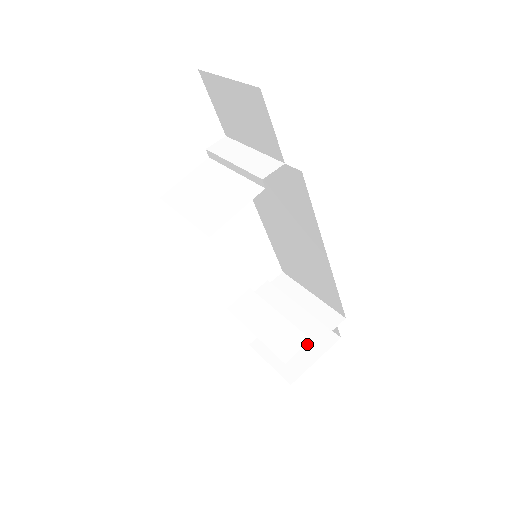
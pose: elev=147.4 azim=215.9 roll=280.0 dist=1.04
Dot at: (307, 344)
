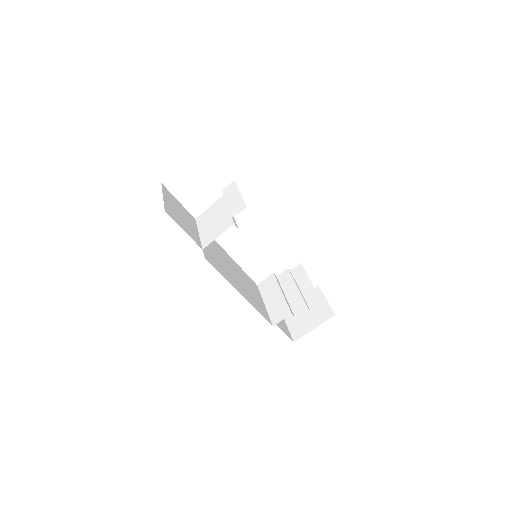
Dot at: (313, 316)
